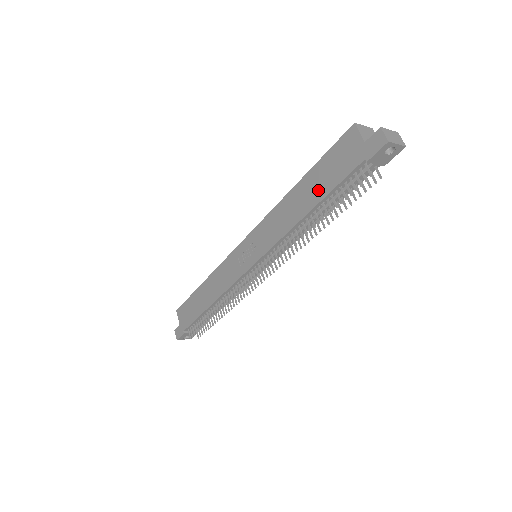
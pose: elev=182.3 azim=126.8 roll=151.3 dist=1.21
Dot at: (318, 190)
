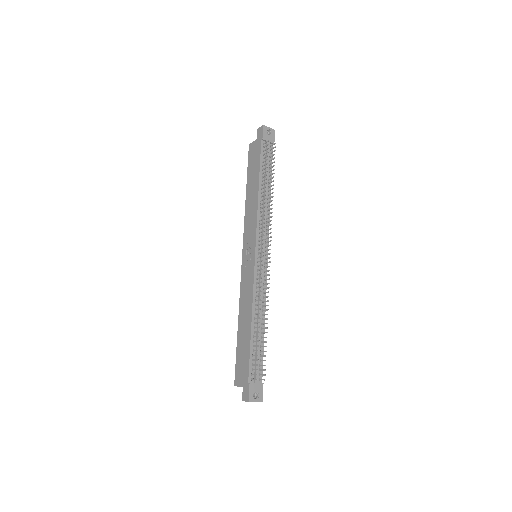
Dot at: (255, 175)
